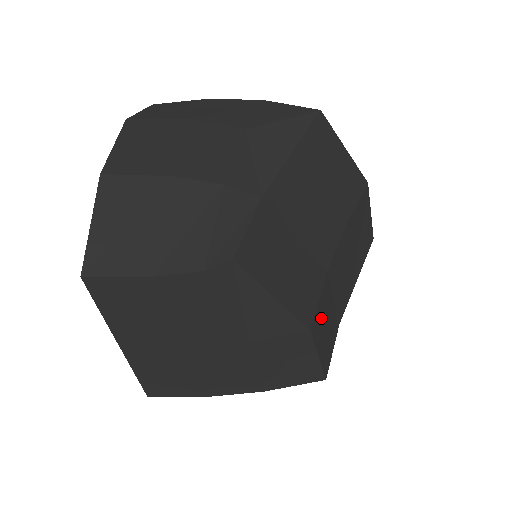
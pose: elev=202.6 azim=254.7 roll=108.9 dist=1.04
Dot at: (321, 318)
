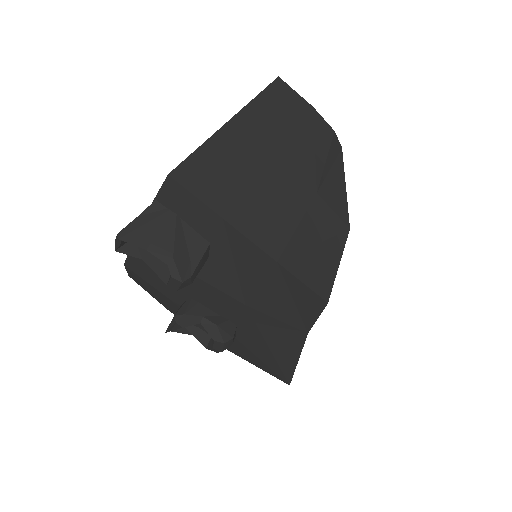
Dot at: occluded
